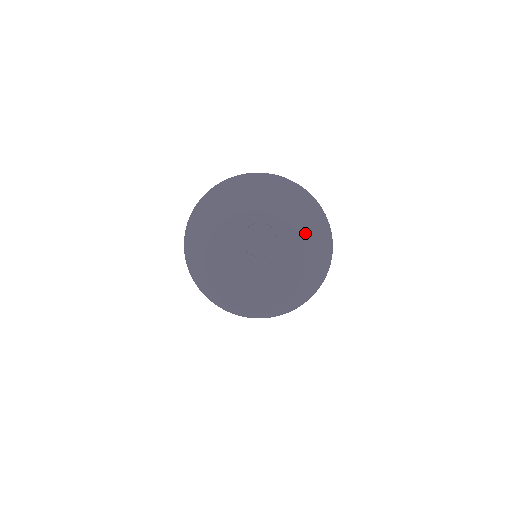
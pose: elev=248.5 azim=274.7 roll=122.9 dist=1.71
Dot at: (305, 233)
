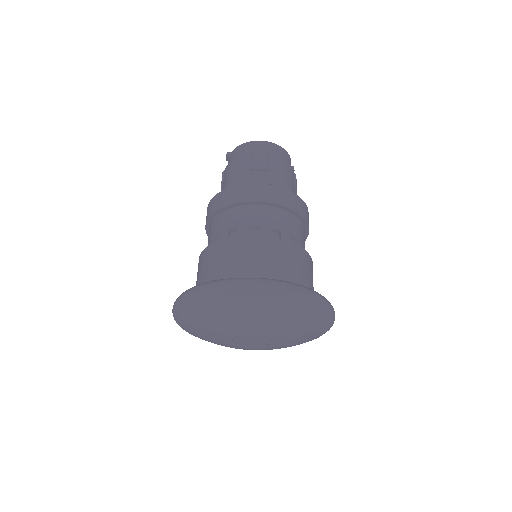
Dot at: (282, 322)
